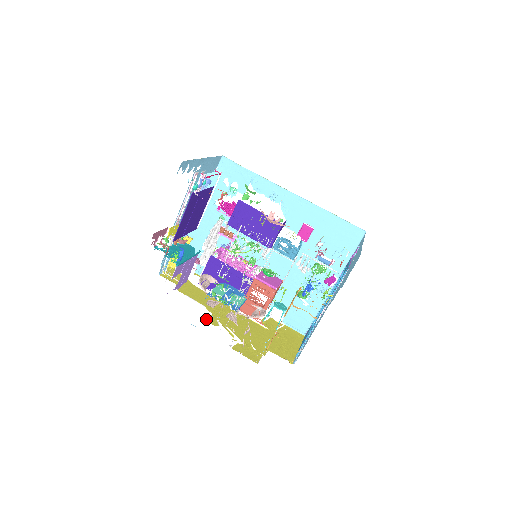
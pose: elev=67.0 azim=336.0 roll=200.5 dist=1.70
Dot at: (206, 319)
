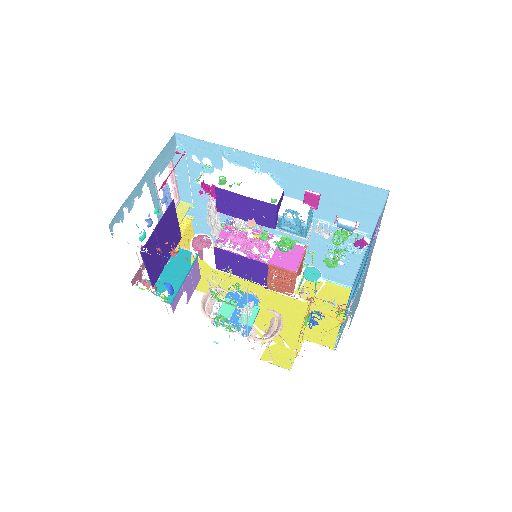
Dot at: occluded
